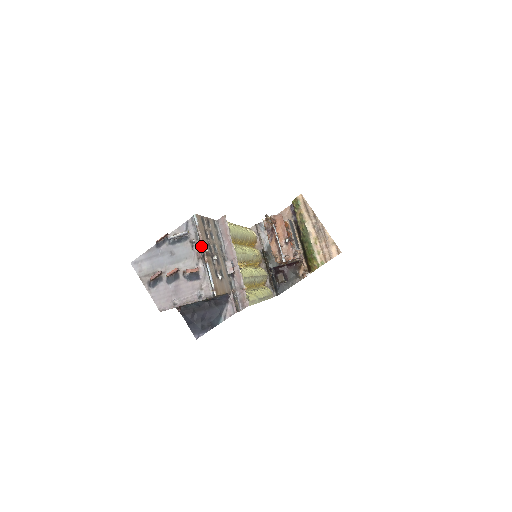
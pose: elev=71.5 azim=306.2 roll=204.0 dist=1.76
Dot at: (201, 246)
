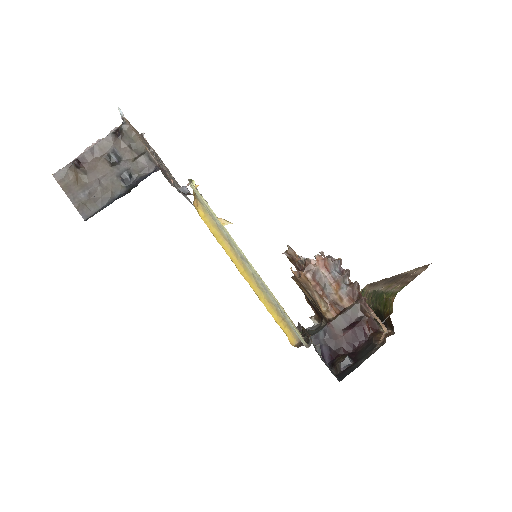
Dot at: occluded
